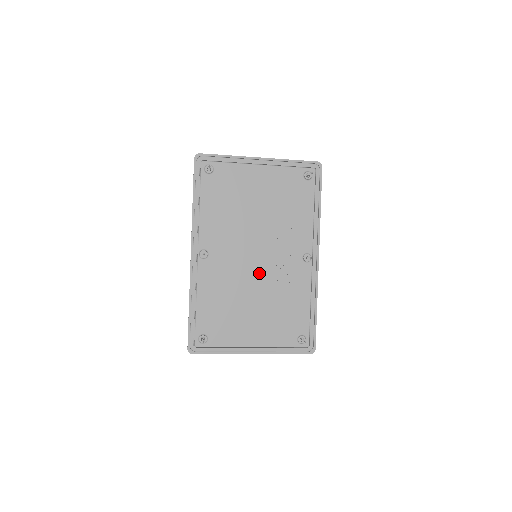
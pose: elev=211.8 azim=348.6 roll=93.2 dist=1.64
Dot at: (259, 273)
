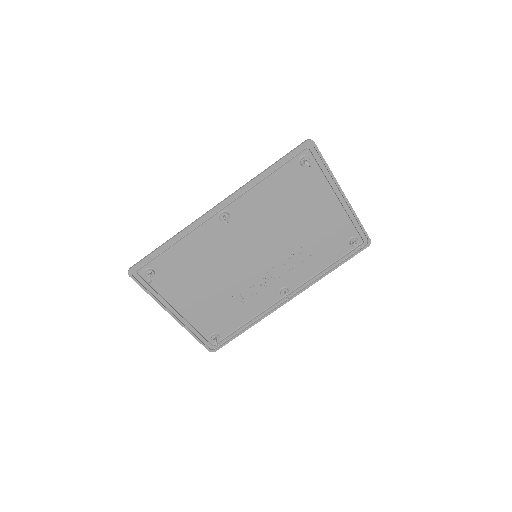
Dot at: (243, 269)
